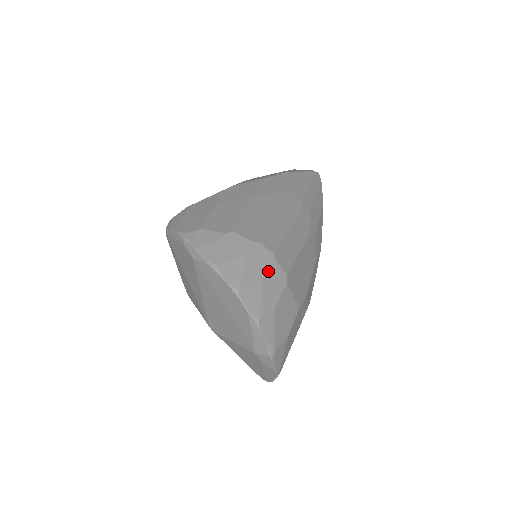
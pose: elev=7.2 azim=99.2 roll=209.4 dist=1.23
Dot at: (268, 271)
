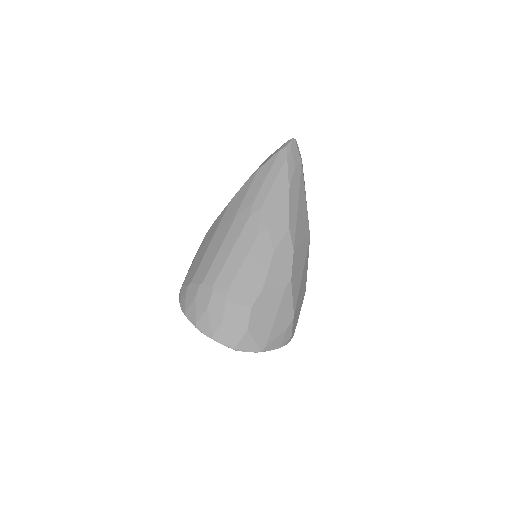
Dot at: (210, 302)
